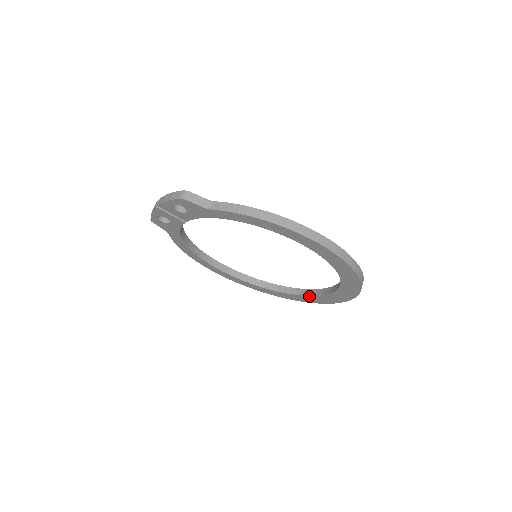
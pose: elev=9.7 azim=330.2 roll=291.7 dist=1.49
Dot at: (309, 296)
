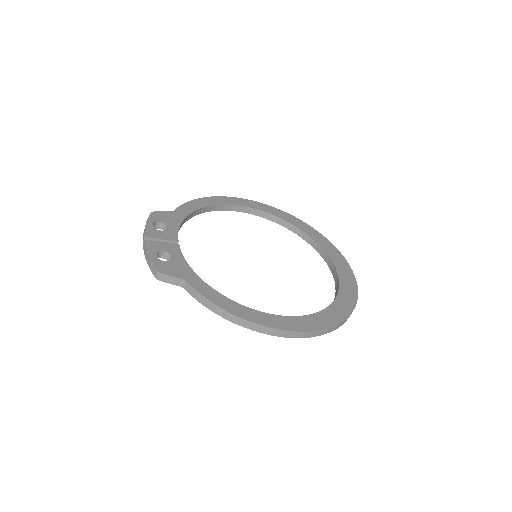
Dot at: (322, 256)
